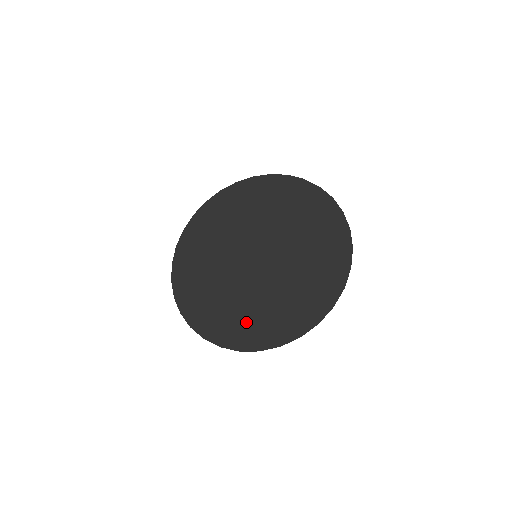
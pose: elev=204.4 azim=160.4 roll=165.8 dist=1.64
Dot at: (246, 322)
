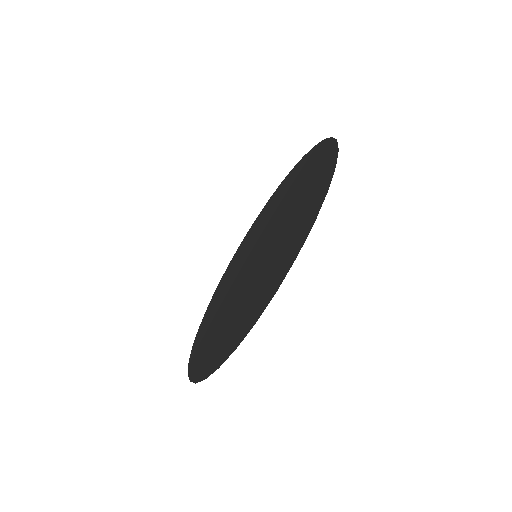
Dot at: (283, 252)
